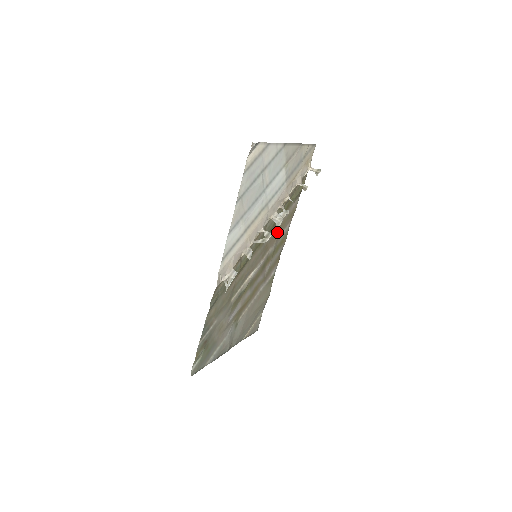
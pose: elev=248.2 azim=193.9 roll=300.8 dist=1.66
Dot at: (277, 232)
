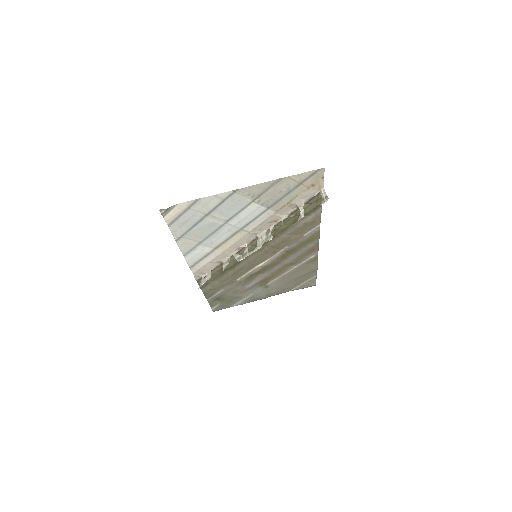
Dot at: (289, 237)
